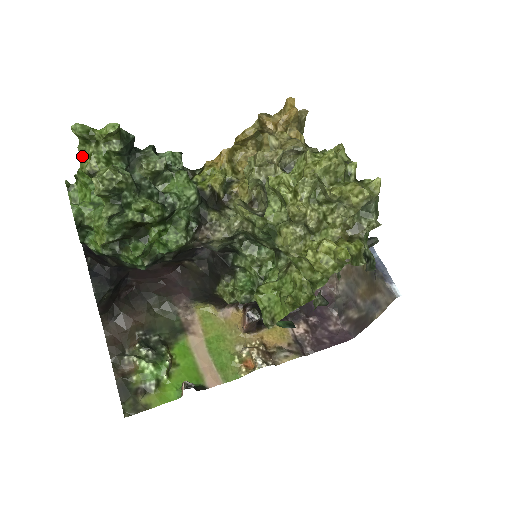
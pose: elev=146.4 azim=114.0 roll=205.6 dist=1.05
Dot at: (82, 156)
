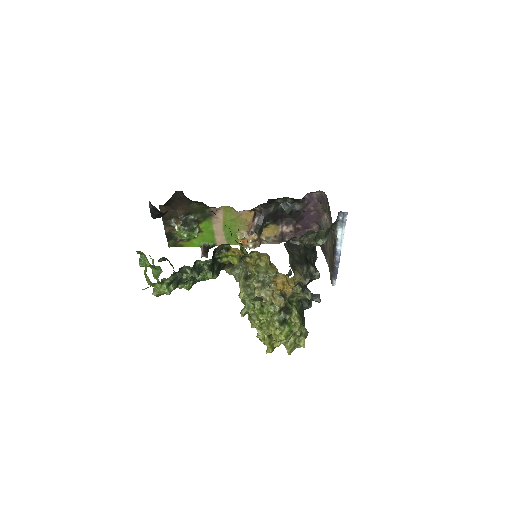
Dot at: (146, 274)
